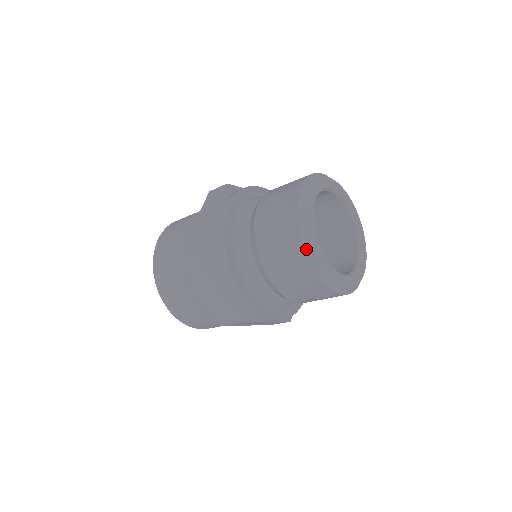
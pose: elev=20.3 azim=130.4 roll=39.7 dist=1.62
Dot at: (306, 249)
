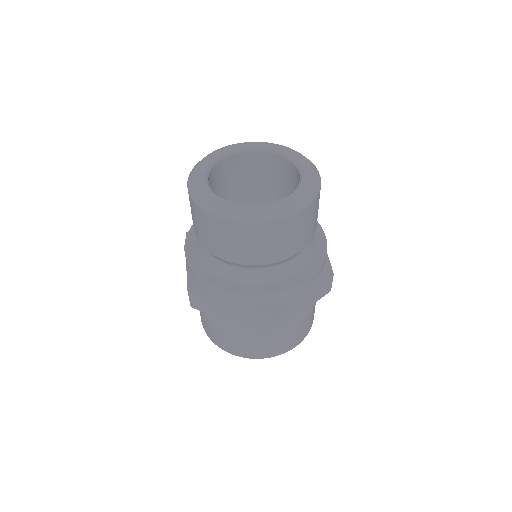
Dot at: (218, 216)
